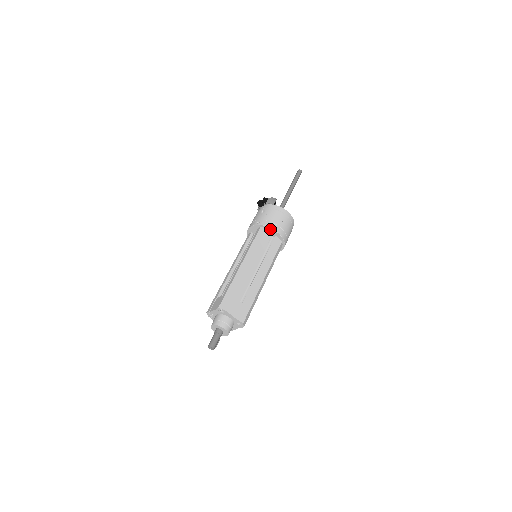
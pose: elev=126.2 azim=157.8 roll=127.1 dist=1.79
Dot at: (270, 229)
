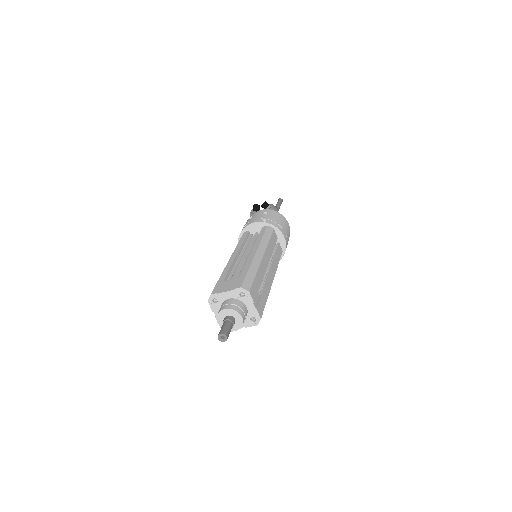
Dot at: (278, 231)
